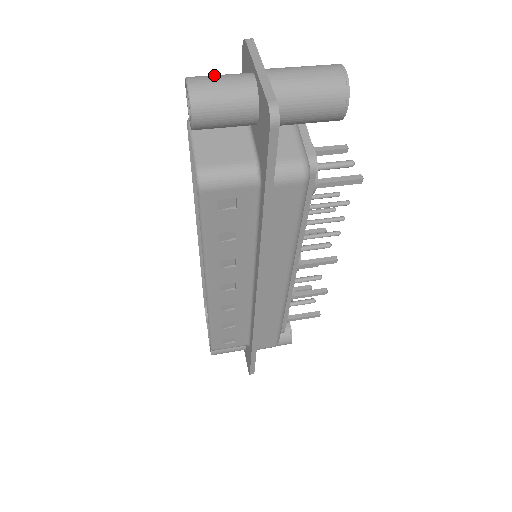
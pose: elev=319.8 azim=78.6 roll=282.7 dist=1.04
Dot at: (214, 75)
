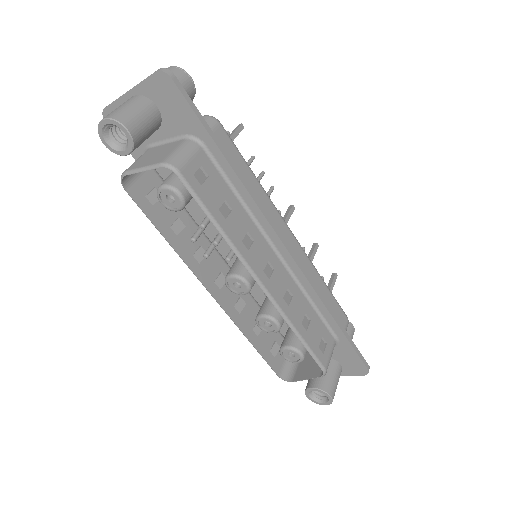
Dot at: occluded
